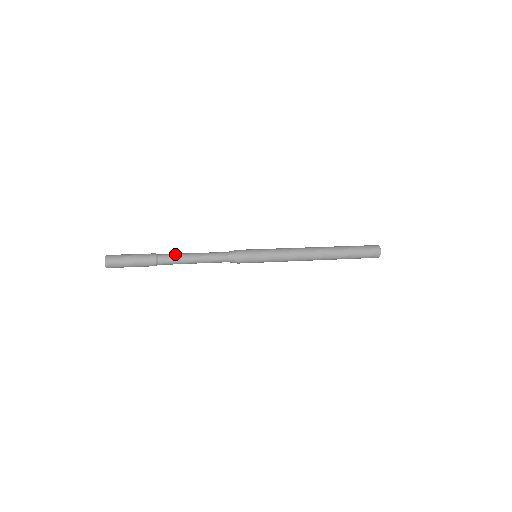
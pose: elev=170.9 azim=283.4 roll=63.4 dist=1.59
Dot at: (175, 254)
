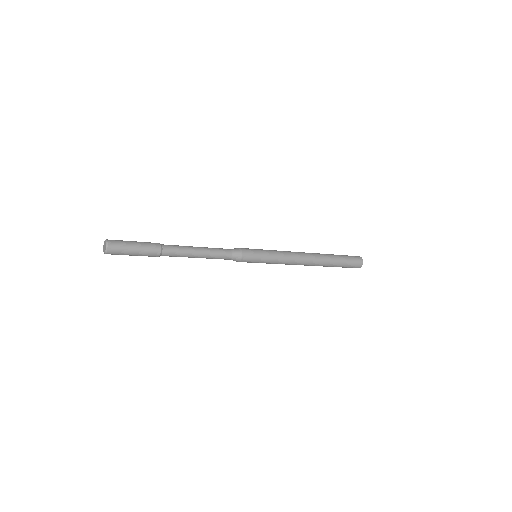
Dot at: occluded
